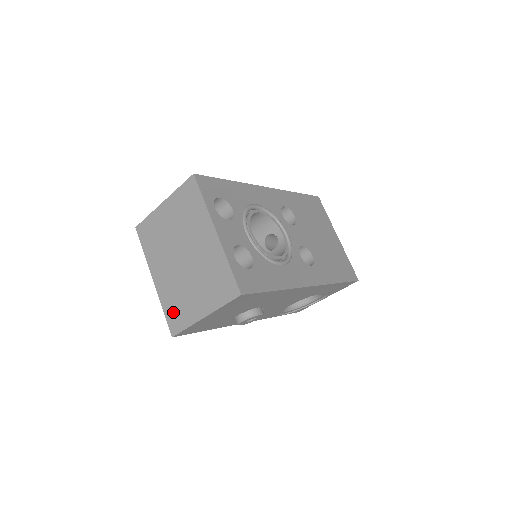
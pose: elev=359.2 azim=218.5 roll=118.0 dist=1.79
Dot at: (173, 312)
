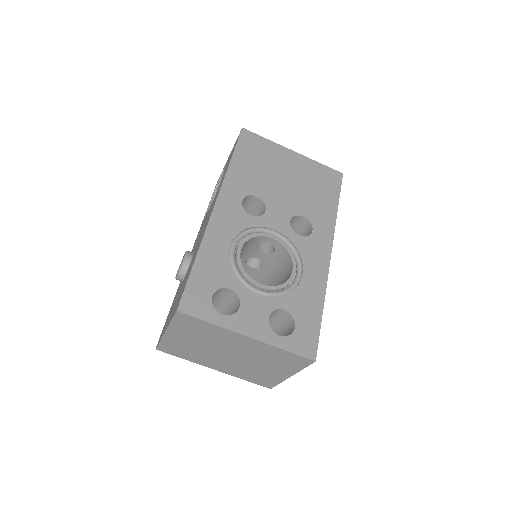
Dot at: (256, 380)
